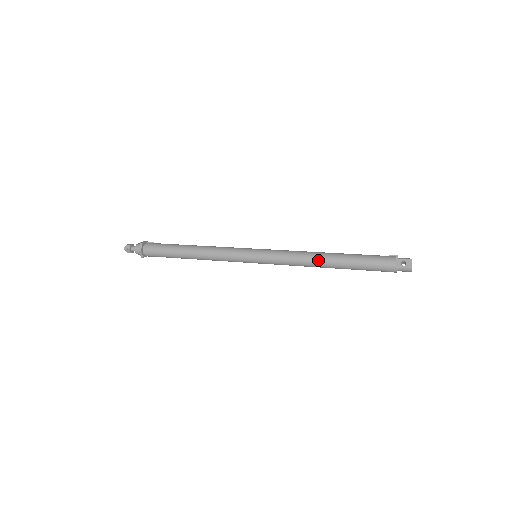
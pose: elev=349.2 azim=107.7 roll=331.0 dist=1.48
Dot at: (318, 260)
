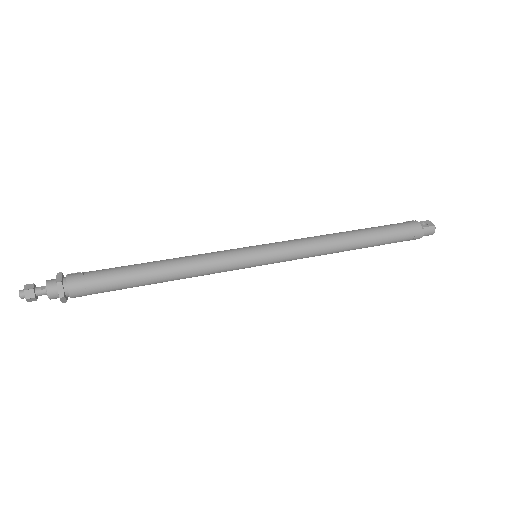
Dot at: (340, 237)
